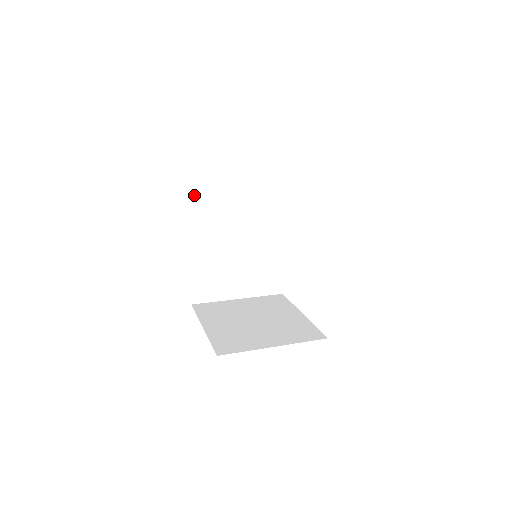
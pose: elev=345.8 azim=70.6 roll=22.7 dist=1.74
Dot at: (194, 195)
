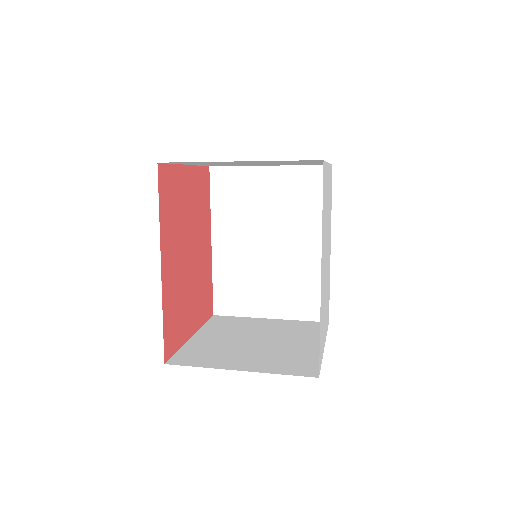
Dot at: (216, 186)
